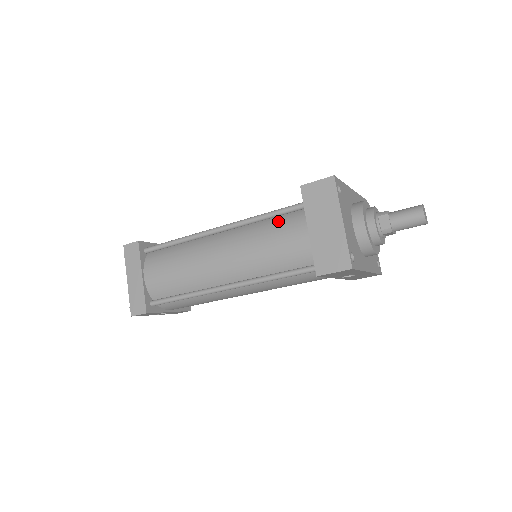
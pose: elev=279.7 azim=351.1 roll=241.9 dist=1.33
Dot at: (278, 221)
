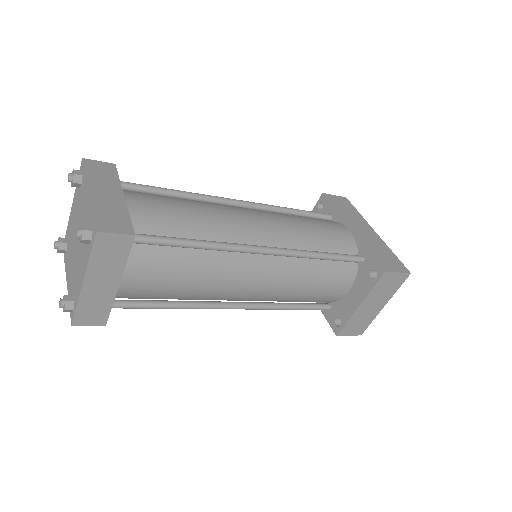
Dot at: (327, 266)
